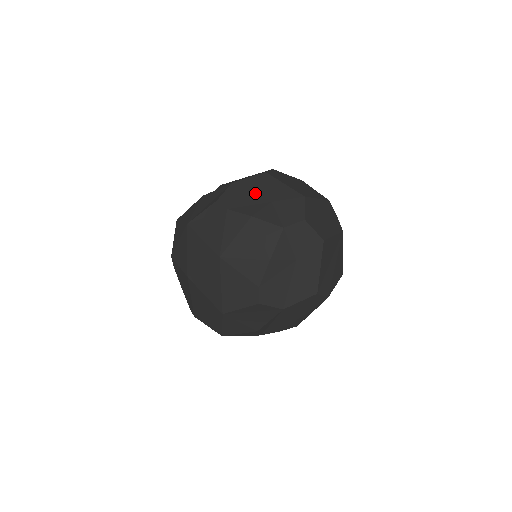
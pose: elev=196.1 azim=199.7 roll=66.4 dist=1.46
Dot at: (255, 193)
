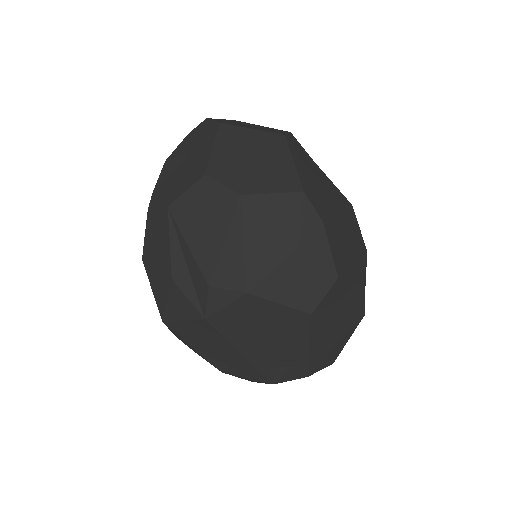
Dot at: occluded
